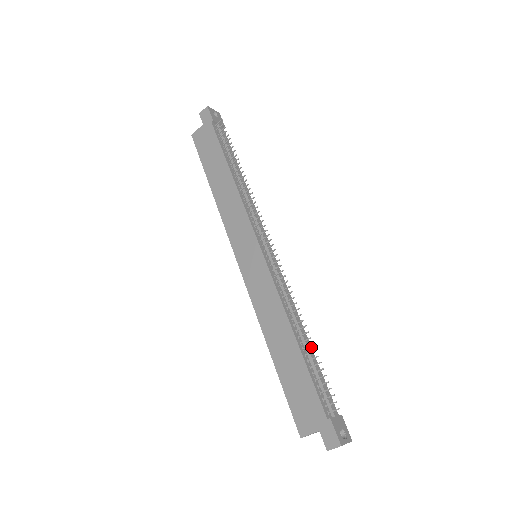
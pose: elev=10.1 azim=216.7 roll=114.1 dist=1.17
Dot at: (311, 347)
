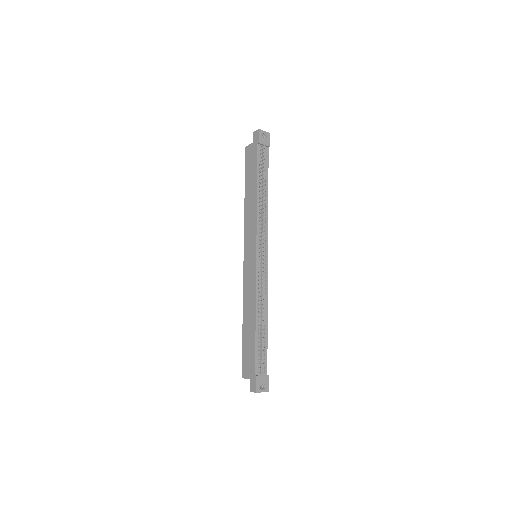
Dot at: (267, 328)
